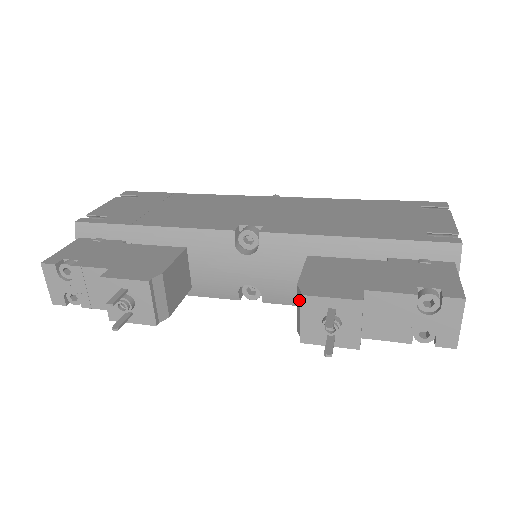
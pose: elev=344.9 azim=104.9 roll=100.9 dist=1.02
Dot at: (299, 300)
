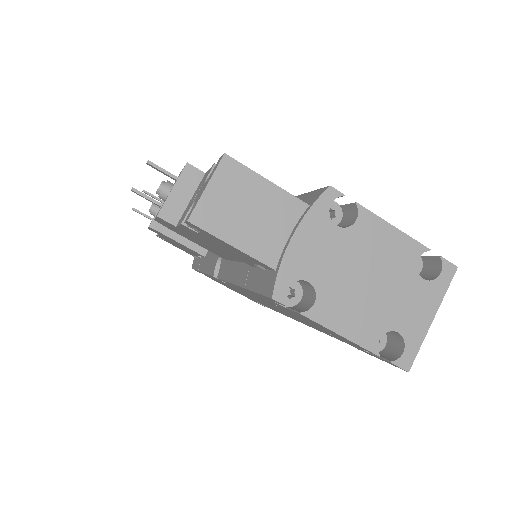
Dot at: occluded
